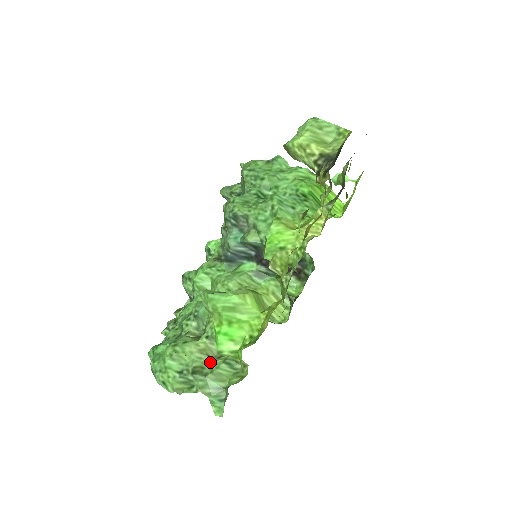
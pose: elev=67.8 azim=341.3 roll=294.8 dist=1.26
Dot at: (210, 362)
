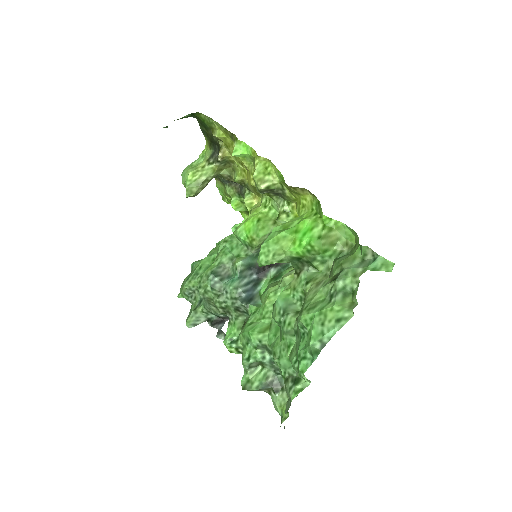
Dot at: (332, 274)
